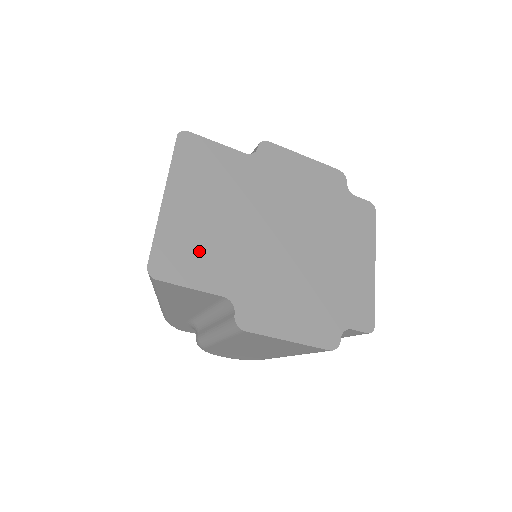
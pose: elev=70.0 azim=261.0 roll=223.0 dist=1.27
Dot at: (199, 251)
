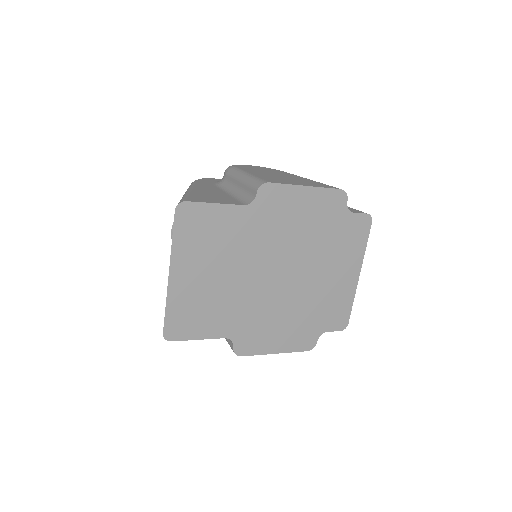
Dot at: (203, 310)
